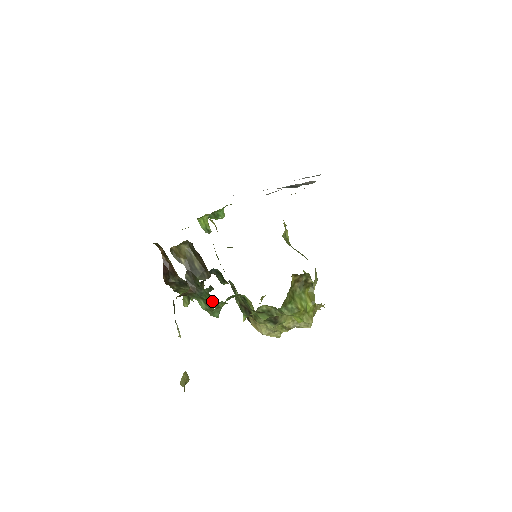
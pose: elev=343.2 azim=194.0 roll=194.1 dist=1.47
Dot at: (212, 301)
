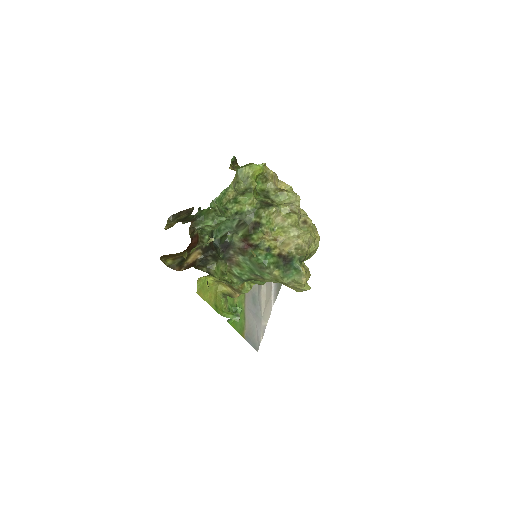
Dot at: (206, 209)
